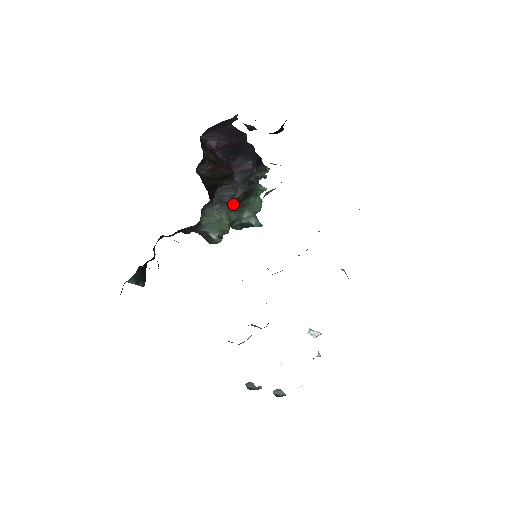
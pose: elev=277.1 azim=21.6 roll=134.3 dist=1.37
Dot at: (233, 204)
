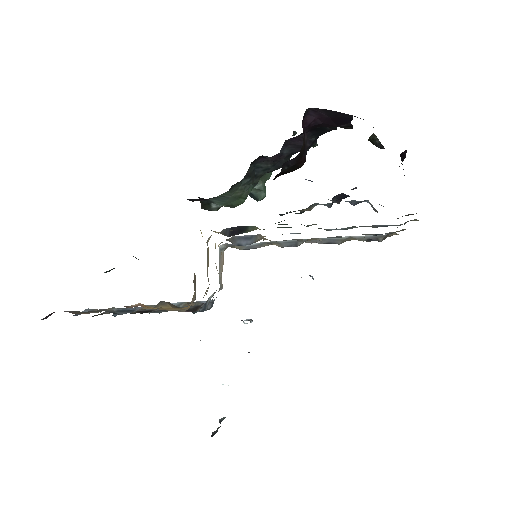
Dot at: (260, 177)
